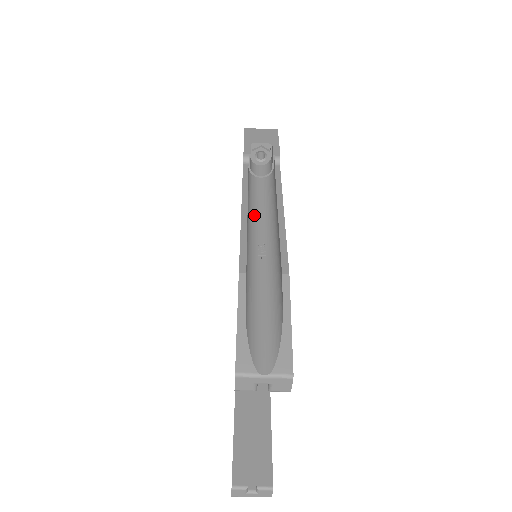
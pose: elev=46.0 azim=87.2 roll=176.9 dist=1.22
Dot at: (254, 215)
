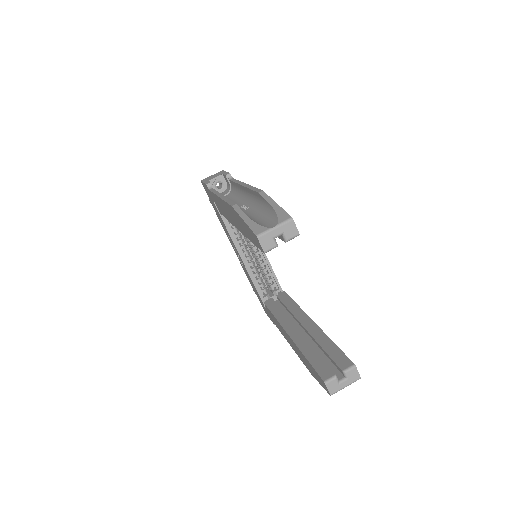
Dot at: occluded
